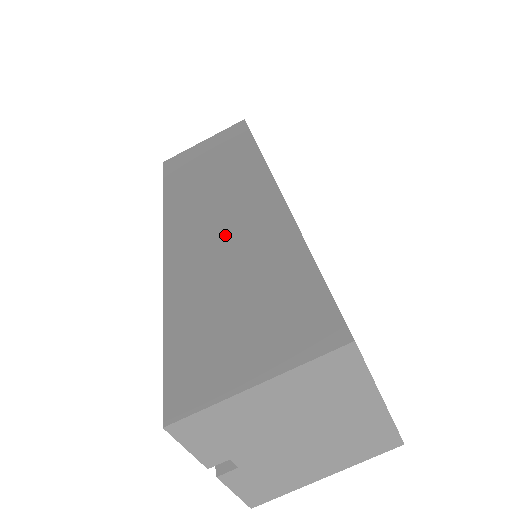
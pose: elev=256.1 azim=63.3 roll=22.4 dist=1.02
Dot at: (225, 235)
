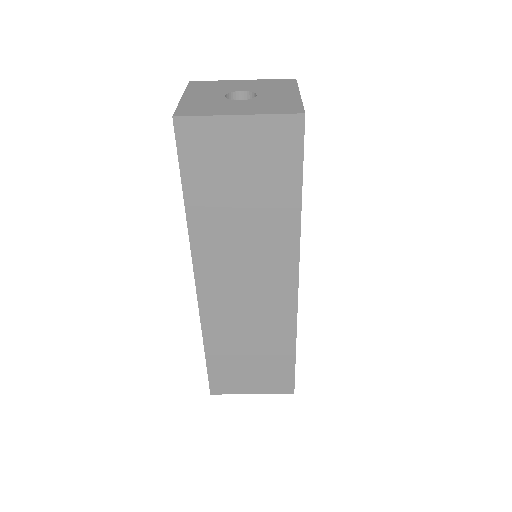
Dot at: (249, 311)
